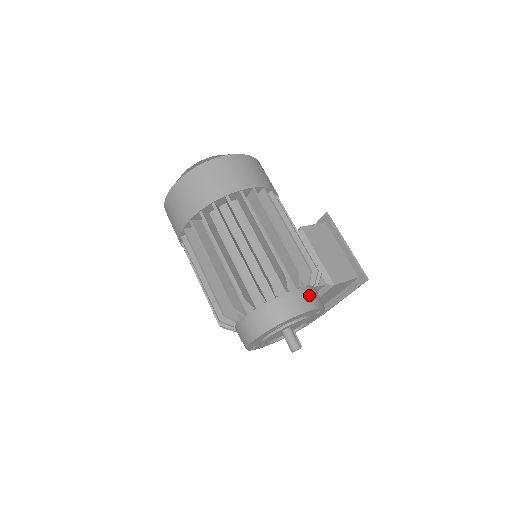
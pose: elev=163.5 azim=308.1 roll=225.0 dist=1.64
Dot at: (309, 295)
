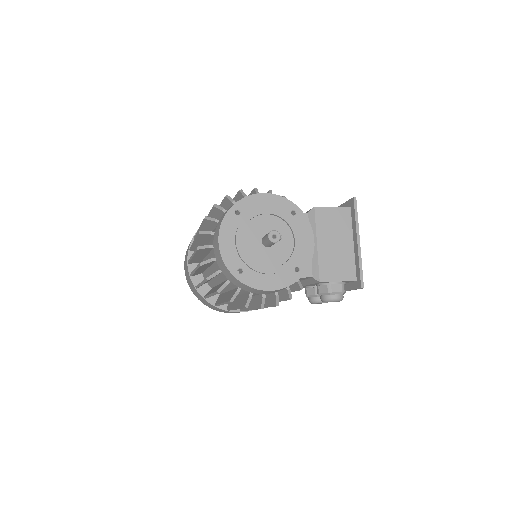
Dot at: occluded
